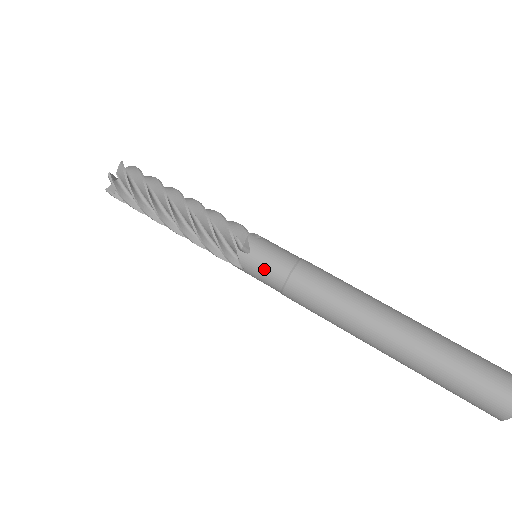
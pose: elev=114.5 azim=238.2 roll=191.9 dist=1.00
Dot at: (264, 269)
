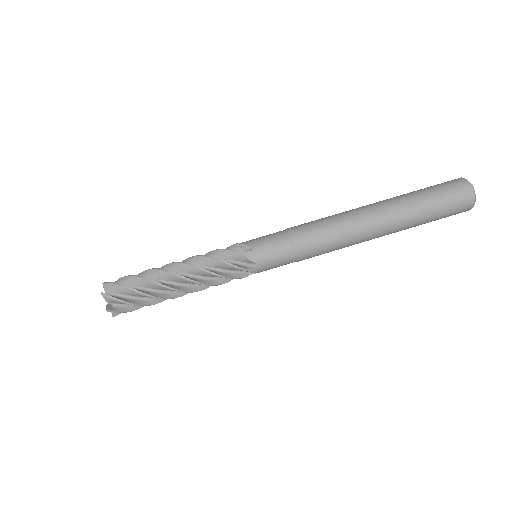
Dot at: (275, 265)
